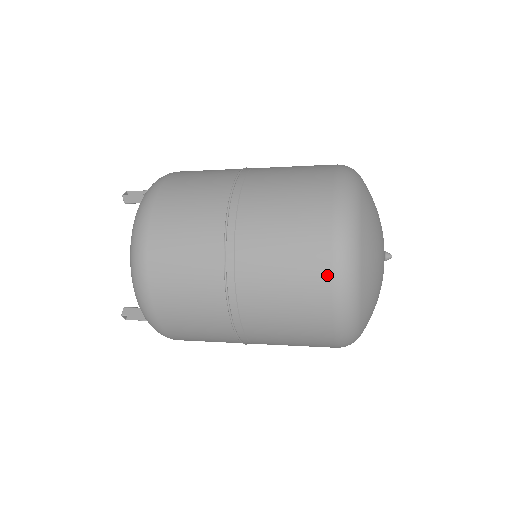
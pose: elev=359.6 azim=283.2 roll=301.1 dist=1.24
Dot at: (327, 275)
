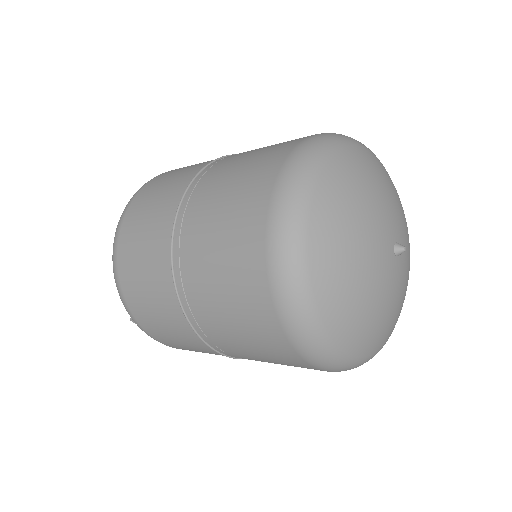
Dot at: (262, 272)
